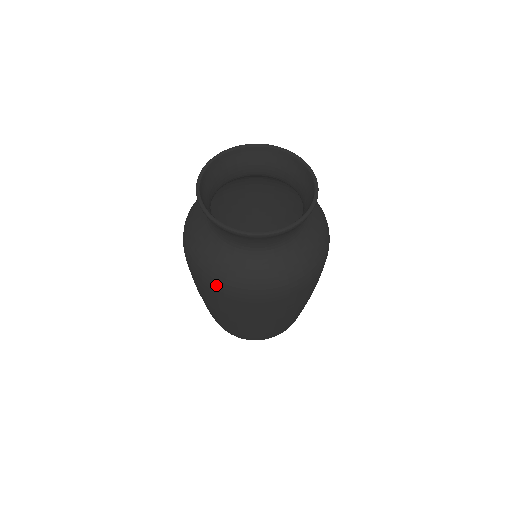
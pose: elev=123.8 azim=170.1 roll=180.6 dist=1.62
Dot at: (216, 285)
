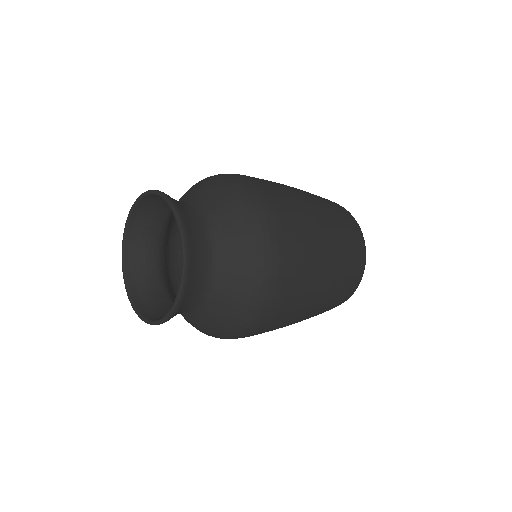
Dot at: occluded
